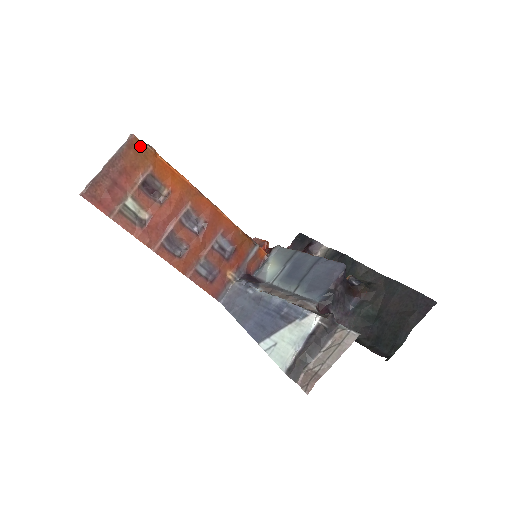
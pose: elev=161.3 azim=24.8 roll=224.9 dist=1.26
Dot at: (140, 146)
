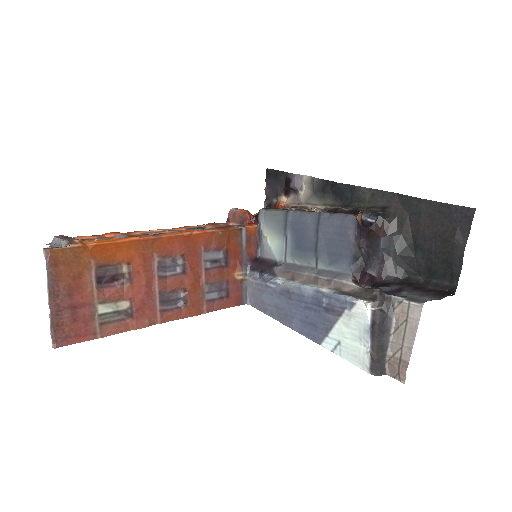
Dot at: (63, 253)
